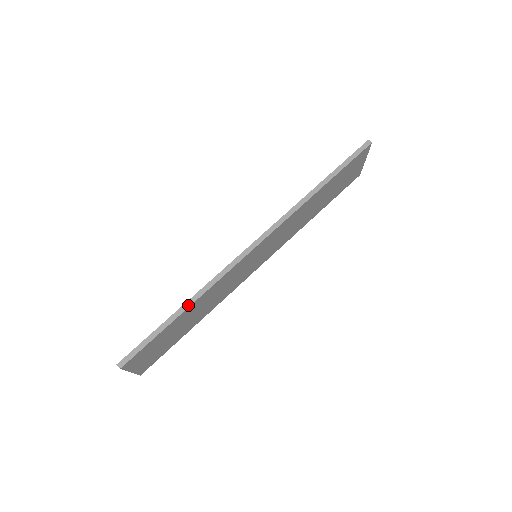
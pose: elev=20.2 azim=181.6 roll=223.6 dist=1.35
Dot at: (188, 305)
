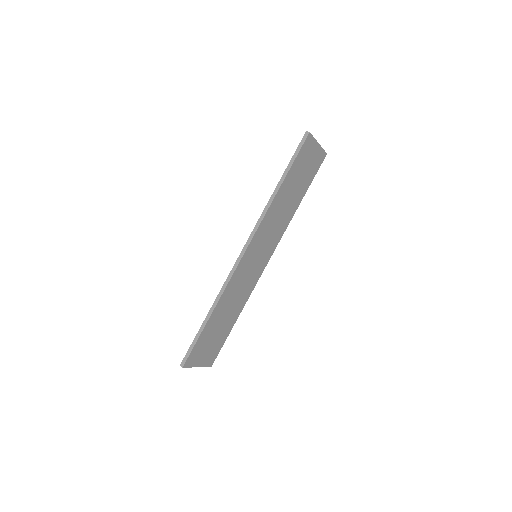
Dot at: (212, 311)
